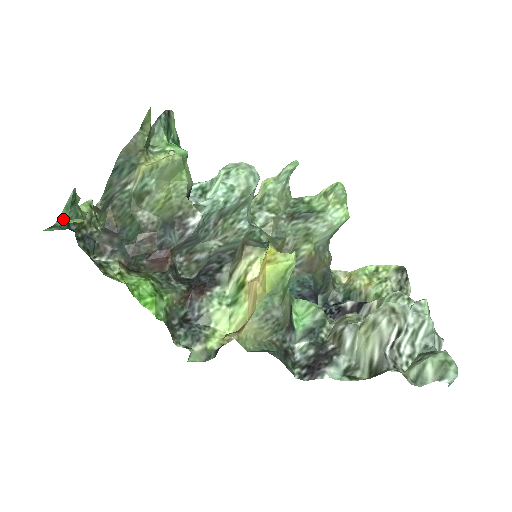
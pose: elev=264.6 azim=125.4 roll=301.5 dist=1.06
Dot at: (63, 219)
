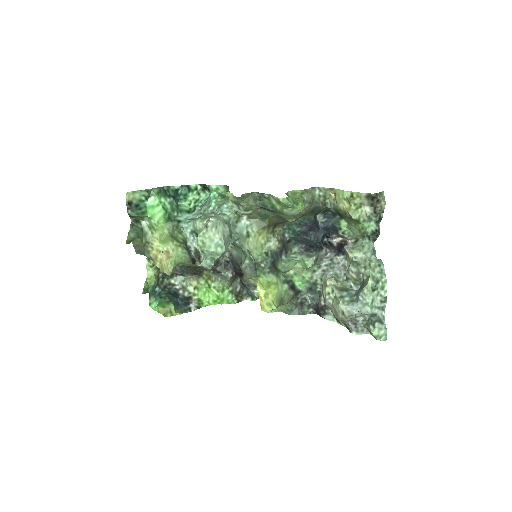
Dot at: (150, 292)
